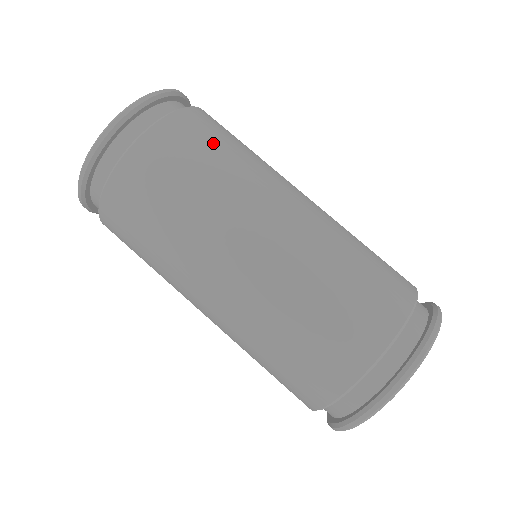
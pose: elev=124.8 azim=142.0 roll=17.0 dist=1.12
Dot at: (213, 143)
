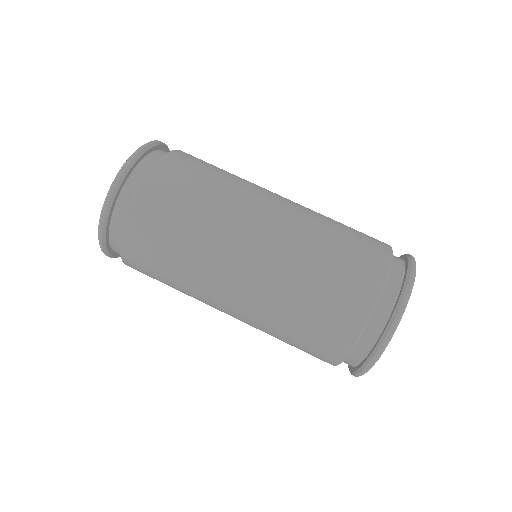
Dot at: (172, 219)
